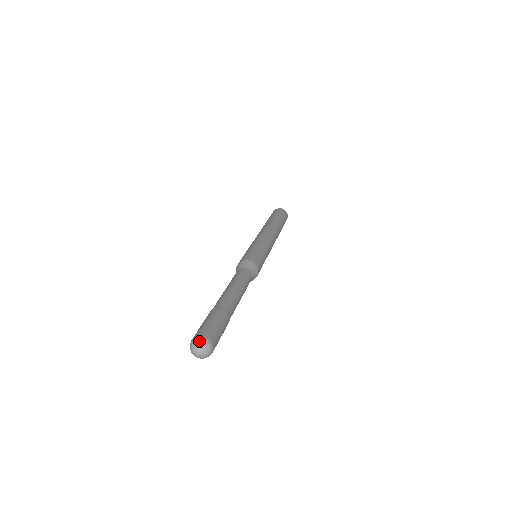
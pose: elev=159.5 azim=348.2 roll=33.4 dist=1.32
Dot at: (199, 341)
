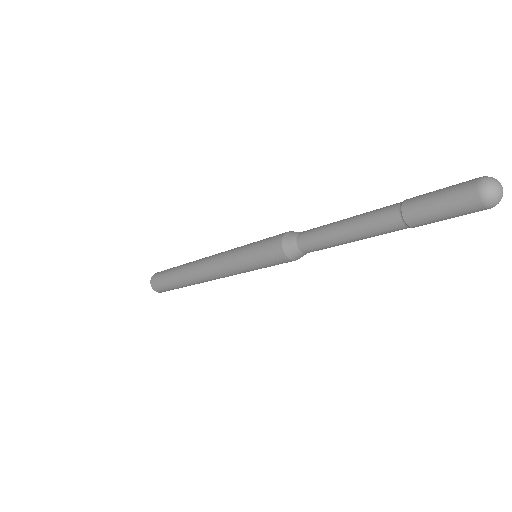
Dot at: (492, 177)
